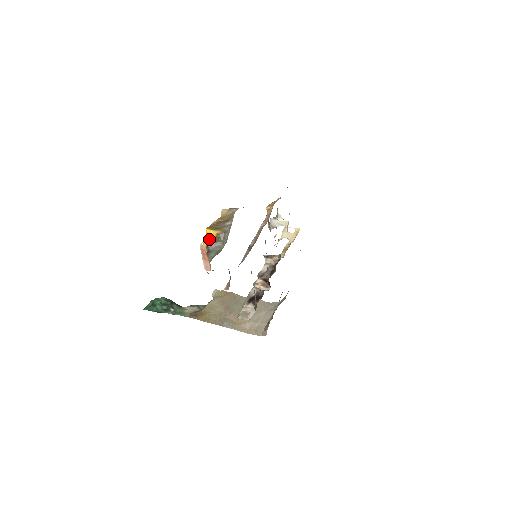
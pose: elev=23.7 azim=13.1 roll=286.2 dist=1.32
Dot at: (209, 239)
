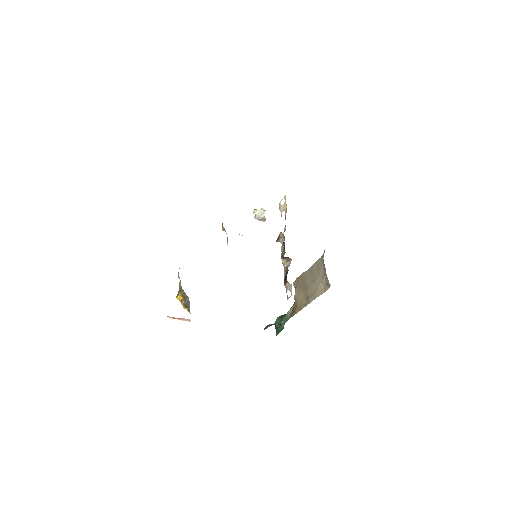
Dot at: (181, 302)
